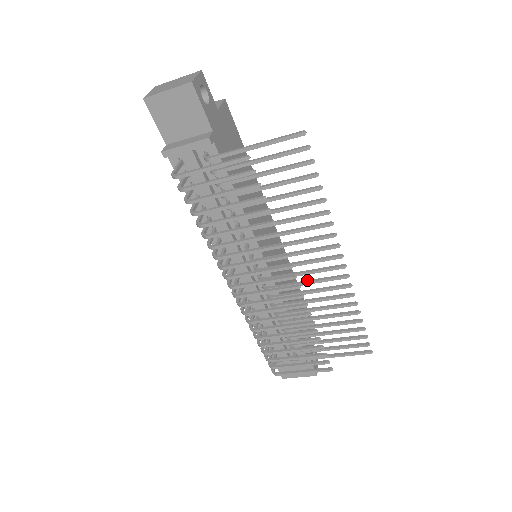
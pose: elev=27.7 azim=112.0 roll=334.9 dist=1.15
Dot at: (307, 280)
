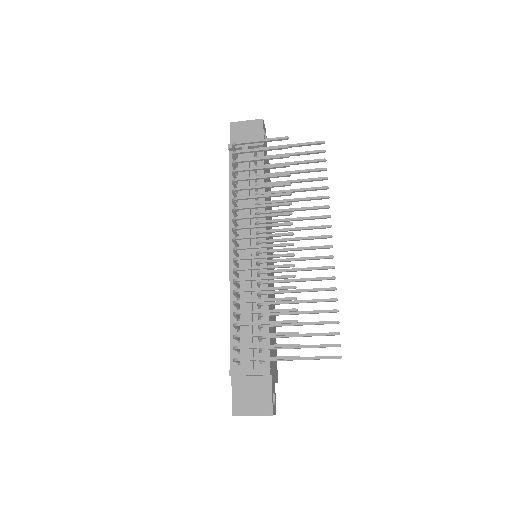
Dot at: (298, 258)
